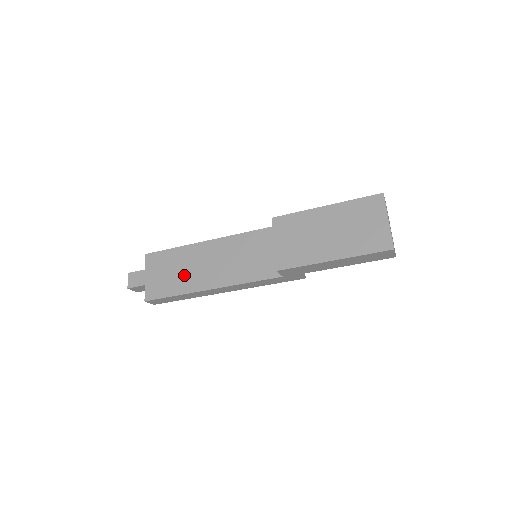
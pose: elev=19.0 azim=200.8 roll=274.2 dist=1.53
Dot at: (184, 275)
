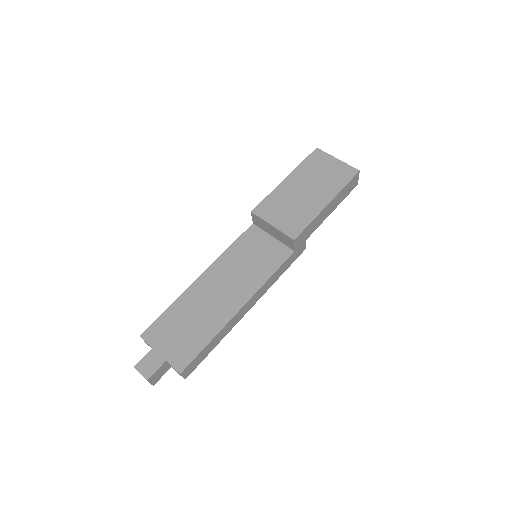
Dot at: (202, 318)
